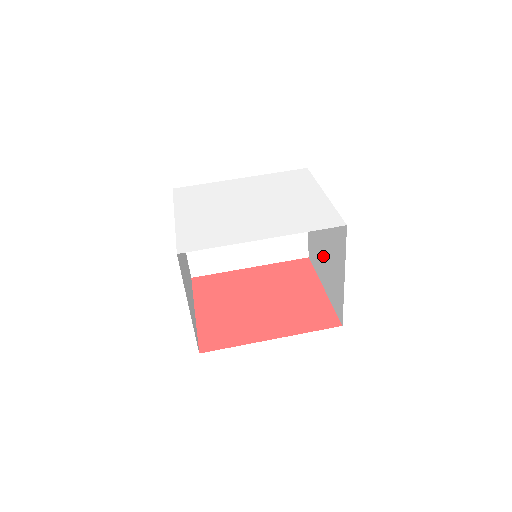
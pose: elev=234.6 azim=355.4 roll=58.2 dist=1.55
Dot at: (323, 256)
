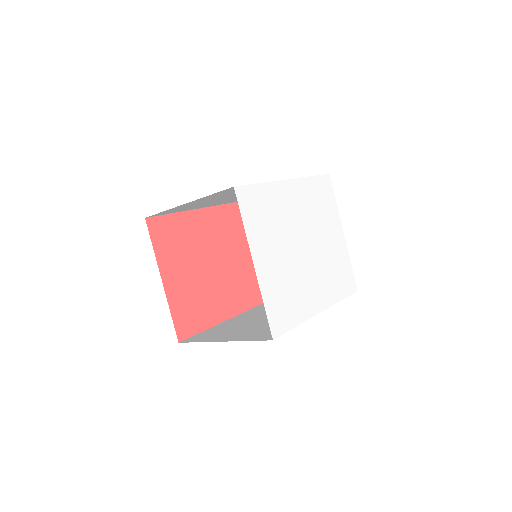
Dot at: occluded
